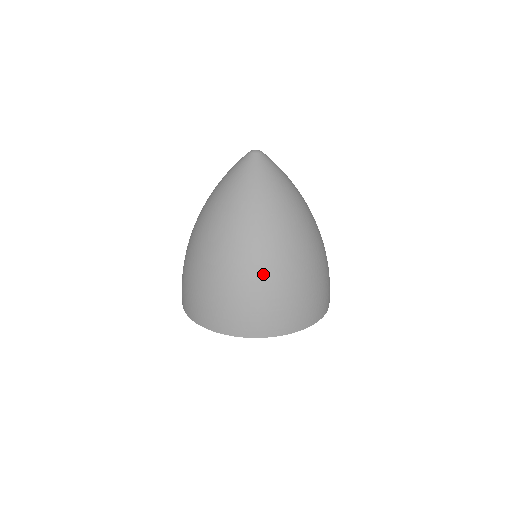
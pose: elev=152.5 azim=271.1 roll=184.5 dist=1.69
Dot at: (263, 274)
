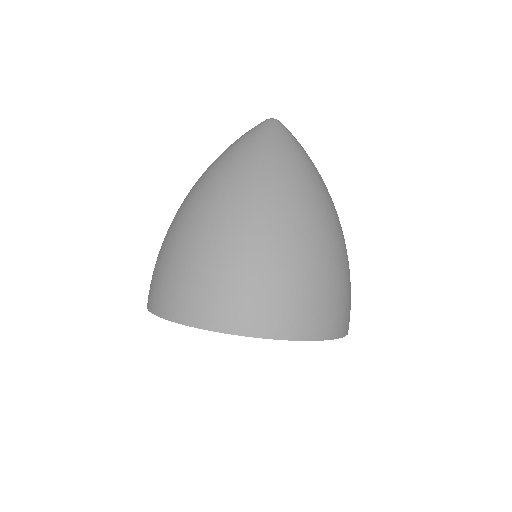
Dot at: (287, 243)
